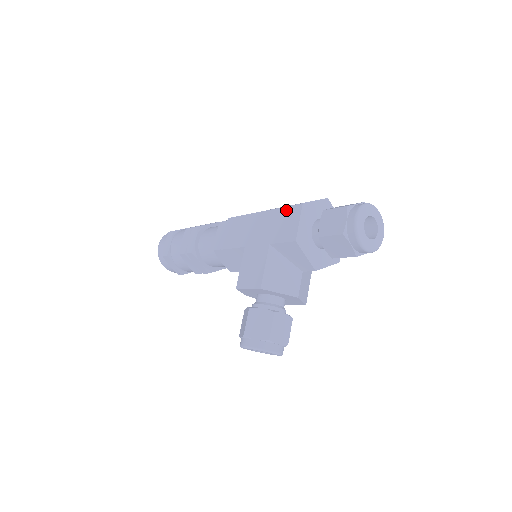
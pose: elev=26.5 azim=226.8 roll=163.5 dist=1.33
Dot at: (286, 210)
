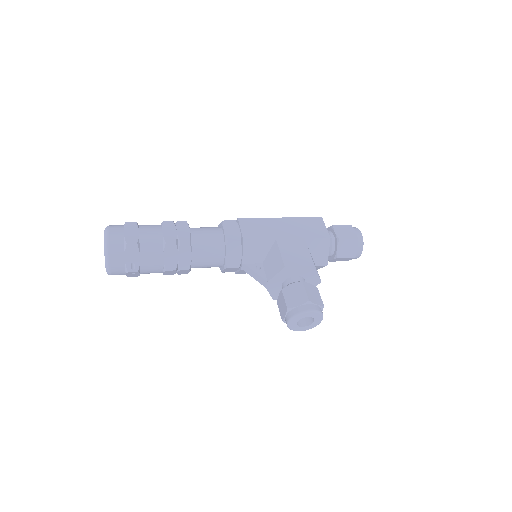
Dot at: (308, 219)
